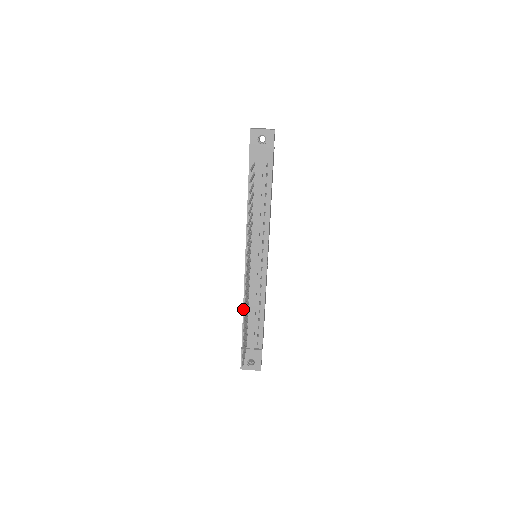
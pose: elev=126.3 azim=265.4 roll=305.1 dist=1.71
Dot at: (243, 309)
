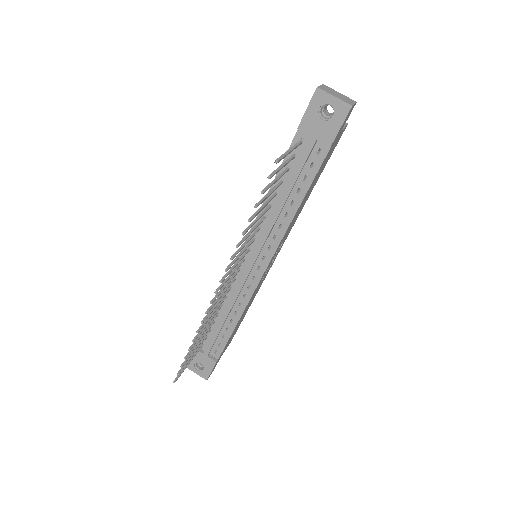
Dot at: occluded
